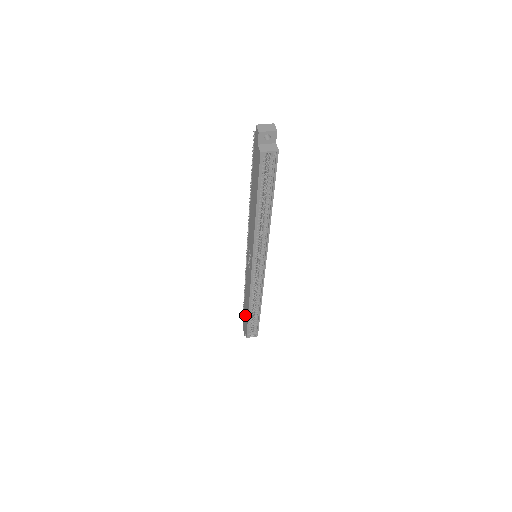
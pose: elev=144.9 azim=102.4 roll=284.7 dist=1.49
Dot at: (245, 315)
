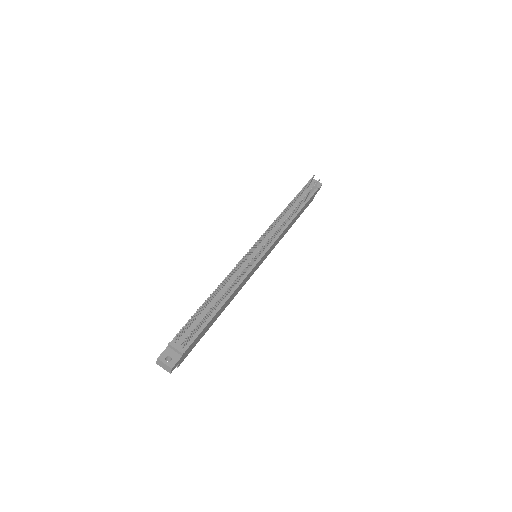
Dot at: occluded
